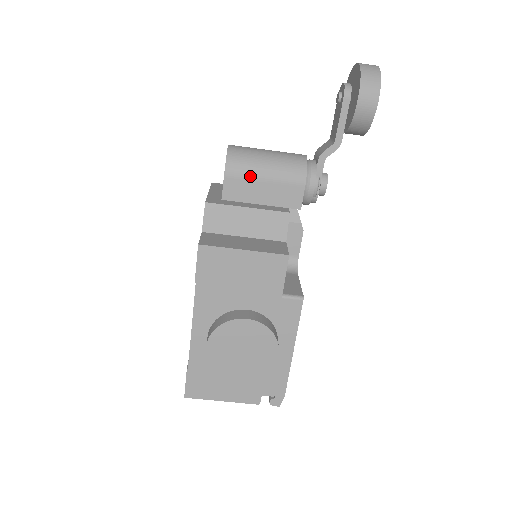
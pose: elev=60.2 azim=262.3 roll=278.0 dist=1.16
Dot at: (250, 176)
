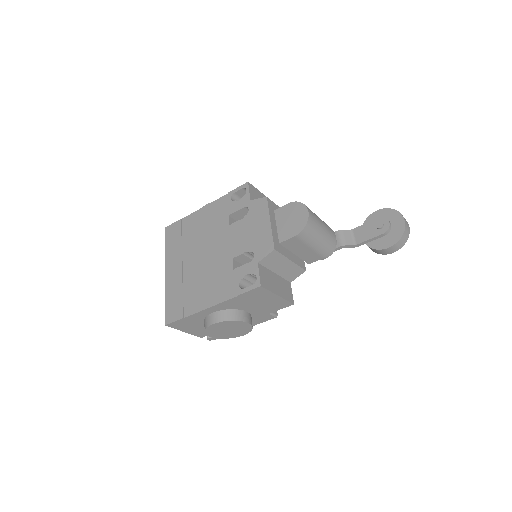
Dot at: (306, 243)
